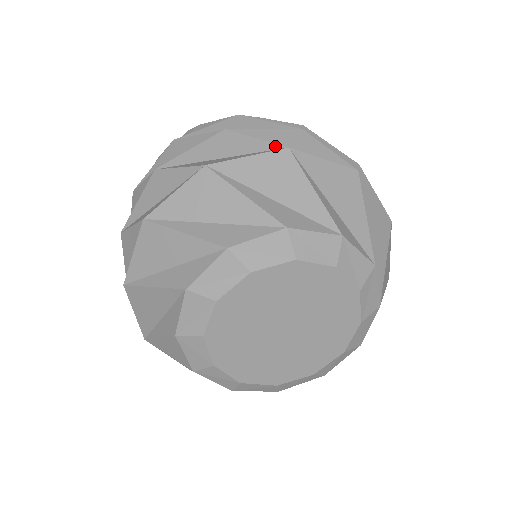
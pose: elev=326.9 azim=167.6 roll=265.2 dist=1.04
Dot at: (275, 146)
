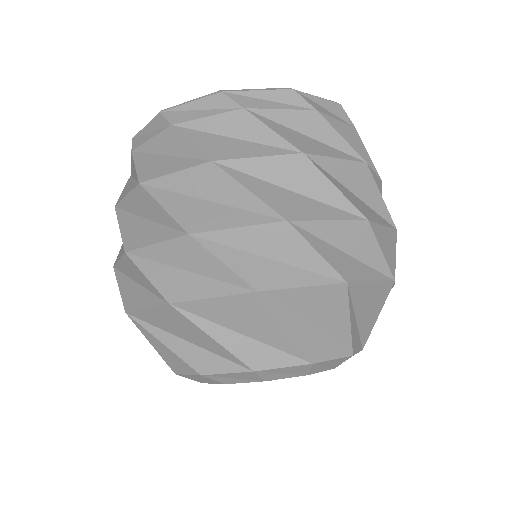
Dot at: (389, 272)
